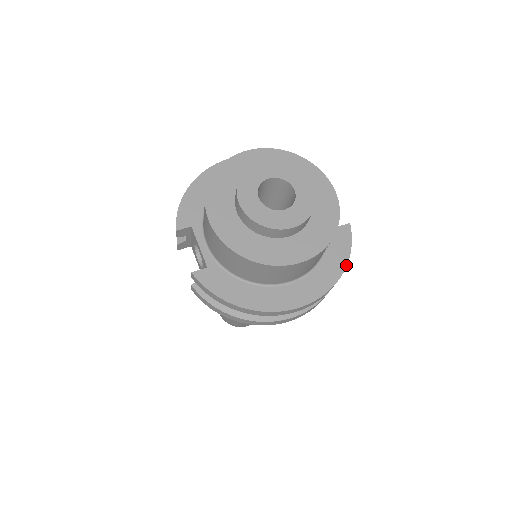
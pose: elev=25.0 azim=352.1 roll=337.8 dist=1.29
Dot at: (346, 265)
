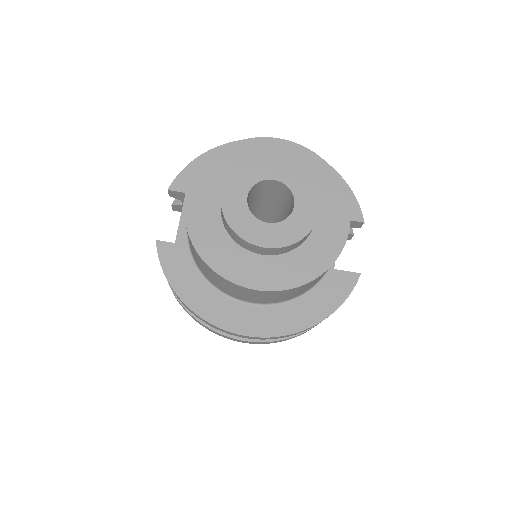
Dot at: (325, 317)
